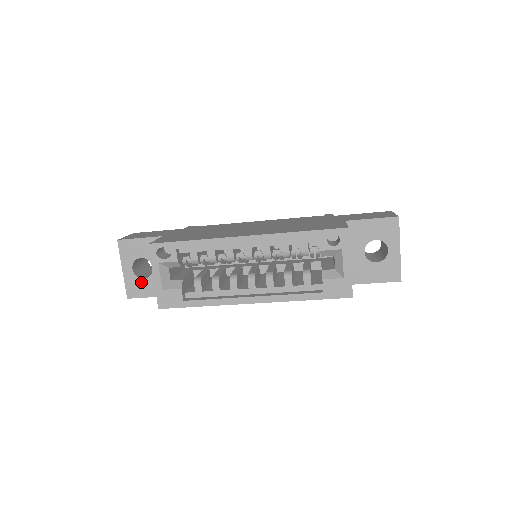
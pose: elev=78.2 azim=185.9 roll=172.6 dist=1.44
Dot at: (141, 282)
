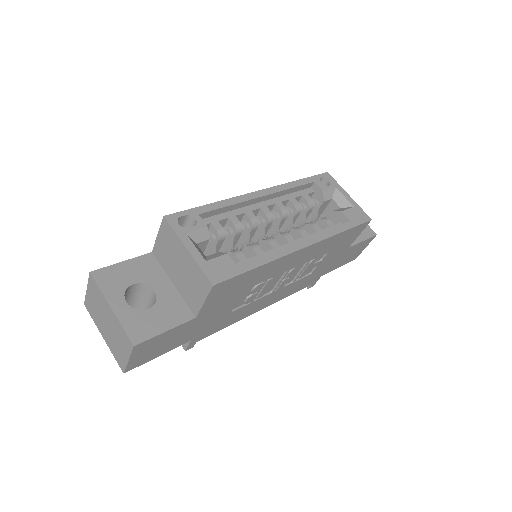
Dot at: (146, 315)
